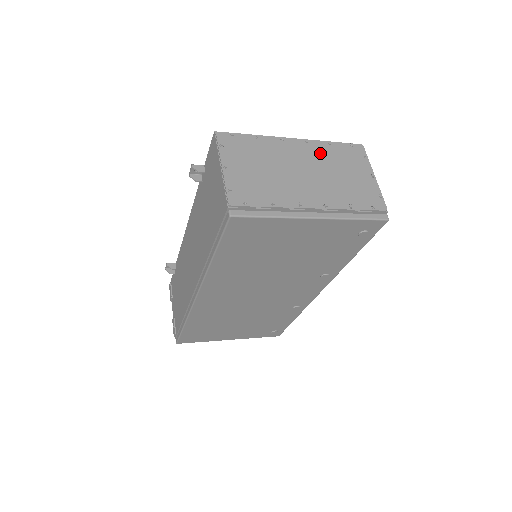
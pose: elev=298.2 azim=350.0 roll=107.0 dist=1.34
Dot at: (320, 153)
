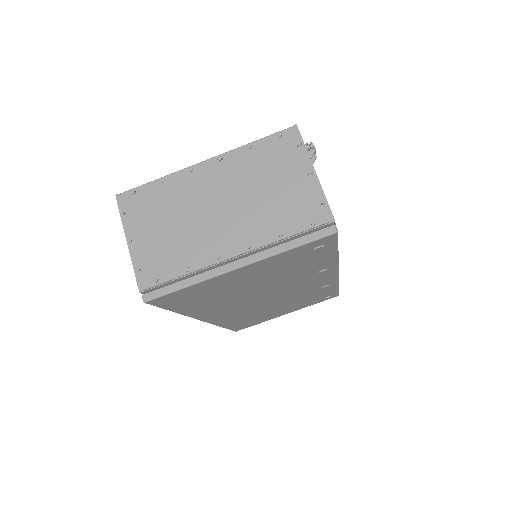
Dot at: (238, 169)
